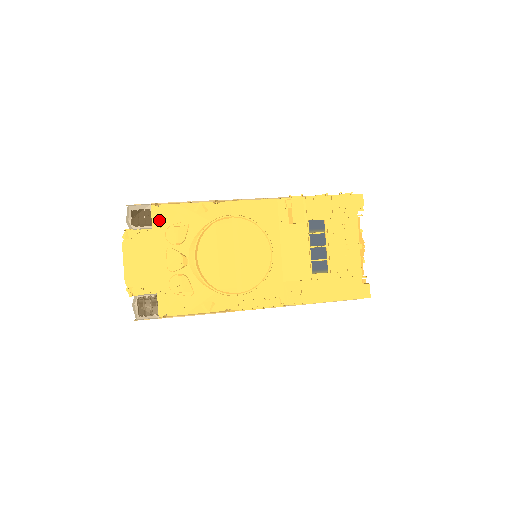
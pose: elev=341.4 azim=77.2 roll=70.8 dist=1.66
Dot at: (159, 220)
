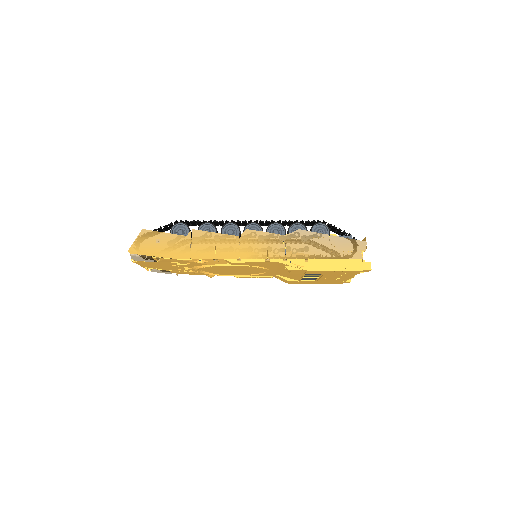
Dot at: (162, 261)
